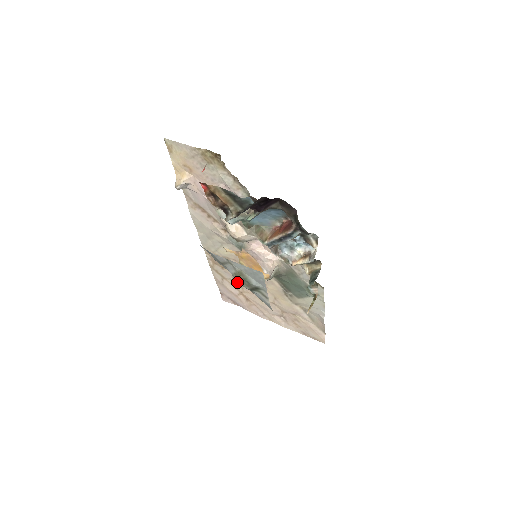
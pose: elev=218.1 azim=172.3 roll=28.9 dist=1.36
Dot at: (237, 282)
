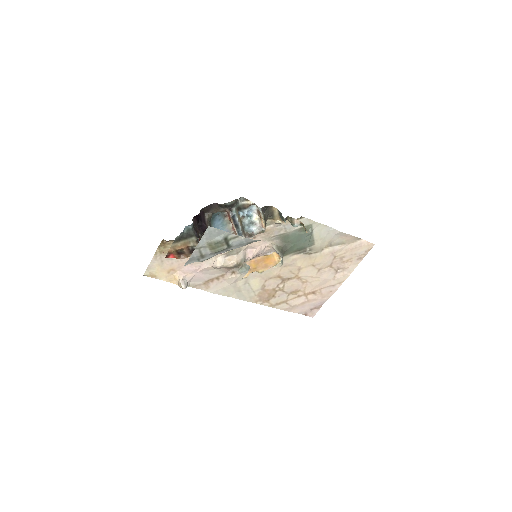
Dot at: (292, 292)
